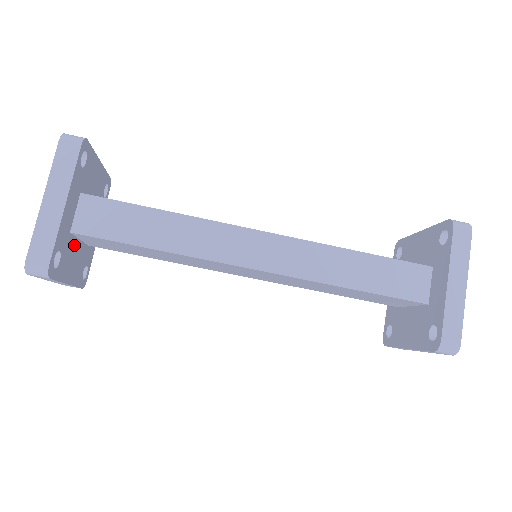
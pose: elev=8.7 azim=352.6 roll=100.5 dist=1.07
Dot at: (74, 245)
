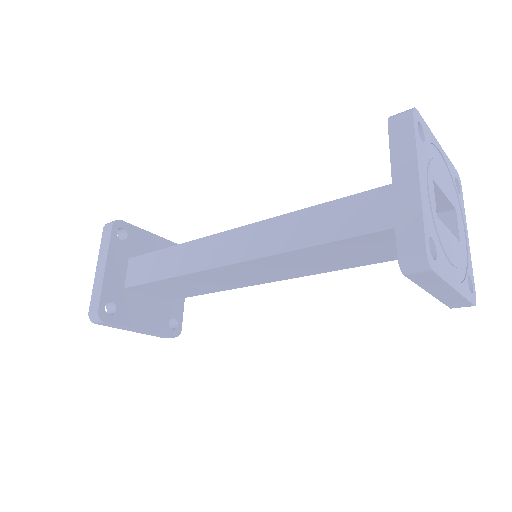
Dot at: (138, 299)
